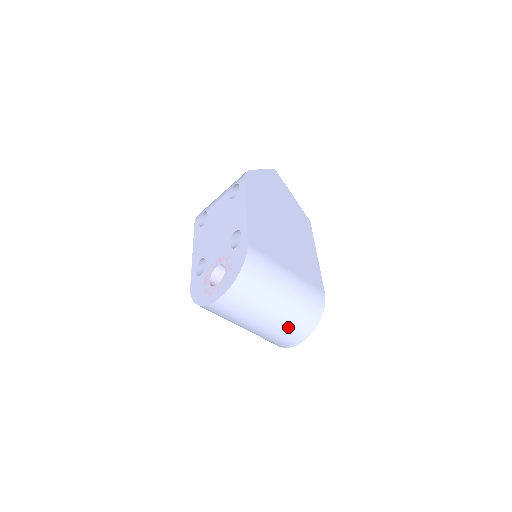
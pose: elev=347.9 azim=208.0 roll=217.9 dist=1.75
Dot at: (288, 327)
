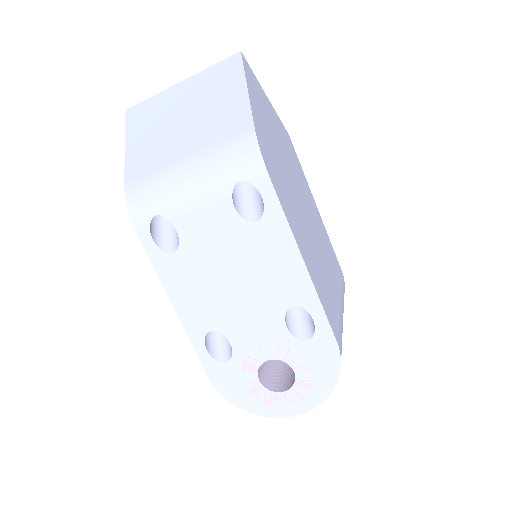
Dot at: occluded
